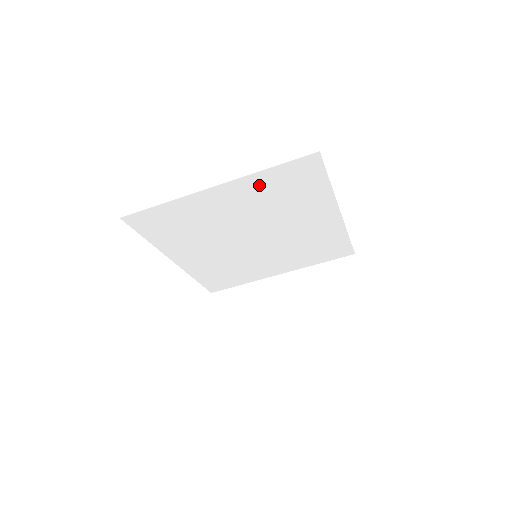
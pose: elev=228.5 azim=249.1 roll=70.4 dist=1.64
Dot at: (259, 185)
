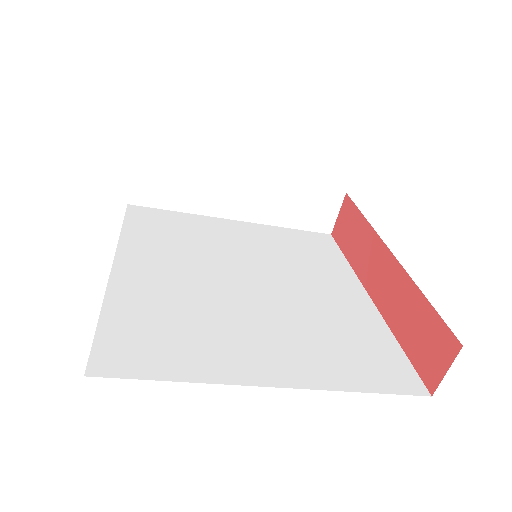
Dot at: occluded
